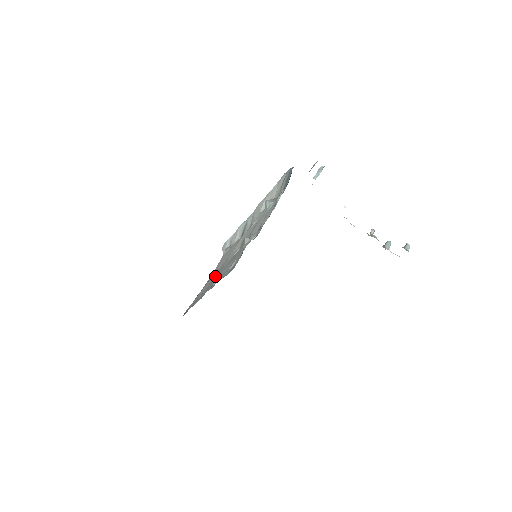
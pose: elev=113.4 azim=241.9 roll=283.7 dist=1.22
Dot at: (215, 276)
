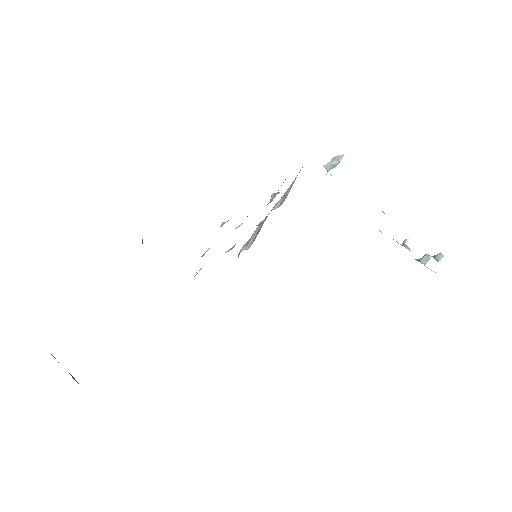
Dot at: occluded
